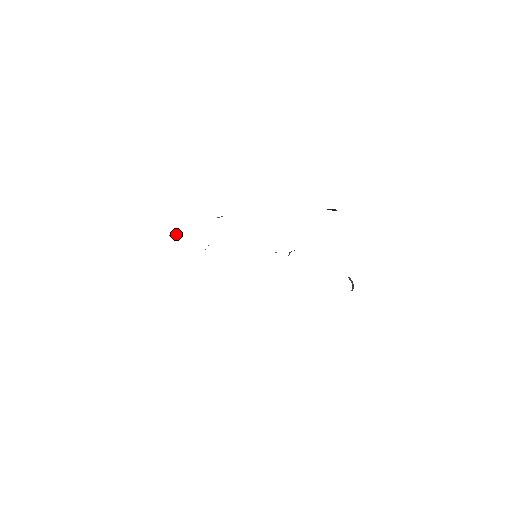
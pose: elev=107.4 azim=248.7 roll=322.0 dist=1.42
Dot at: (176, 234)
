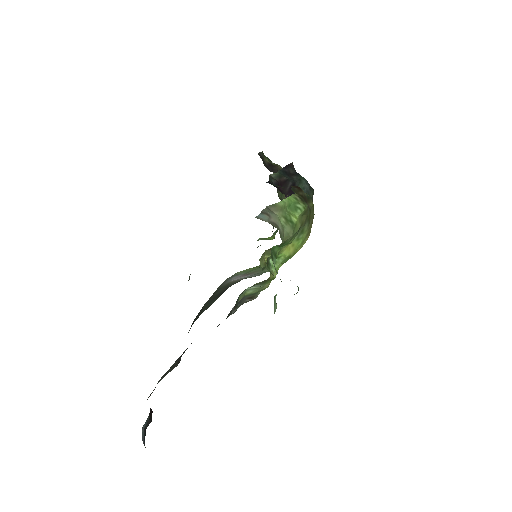
Dot at: (264, 238)
